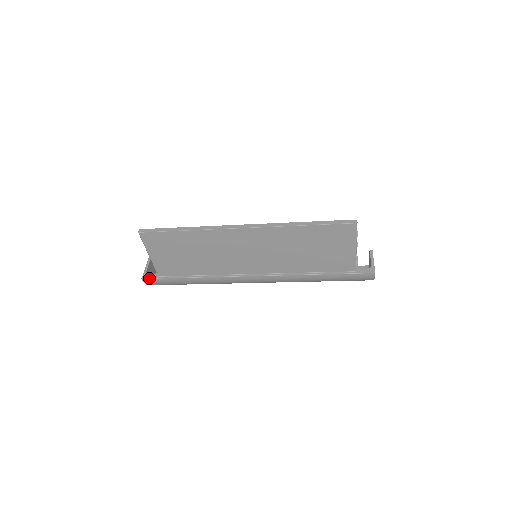
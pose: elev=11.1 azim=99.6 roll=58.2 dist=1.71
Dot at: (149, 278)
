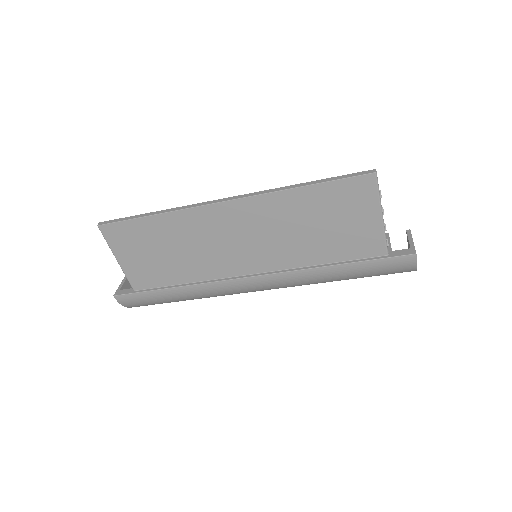
Dot at: (122, 294)
